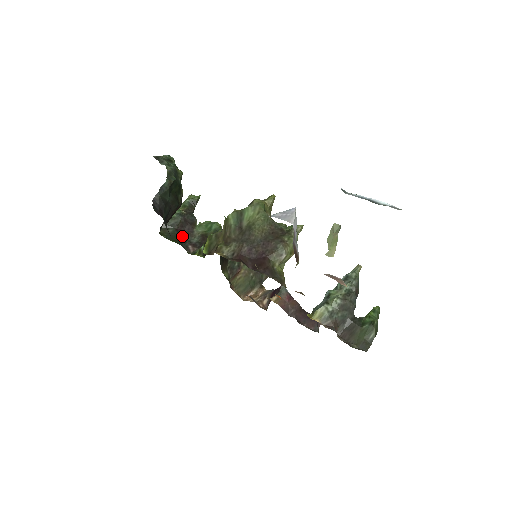
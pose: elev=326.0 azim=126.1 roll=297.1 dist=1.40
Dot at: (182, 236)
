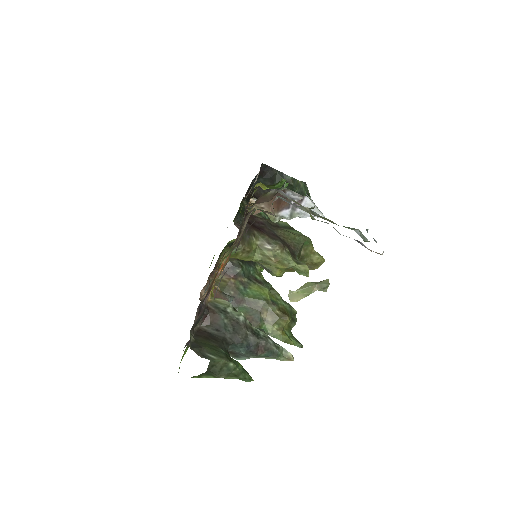
Dot at: occluded
